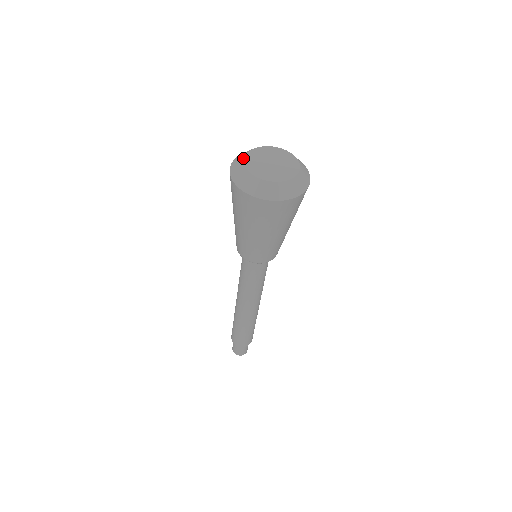
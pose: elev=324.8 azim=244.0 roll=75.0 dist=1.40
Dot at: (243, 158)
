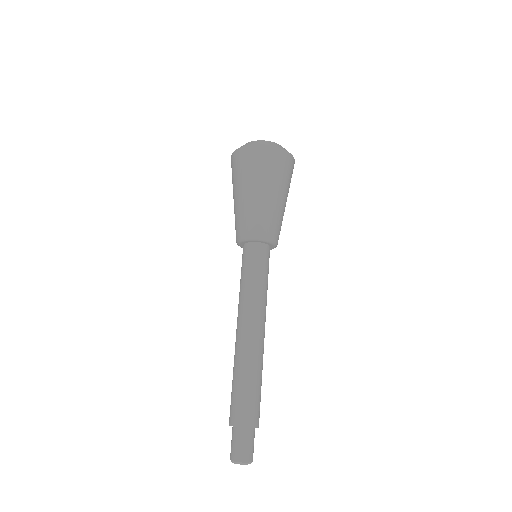
Dot at: occluded
